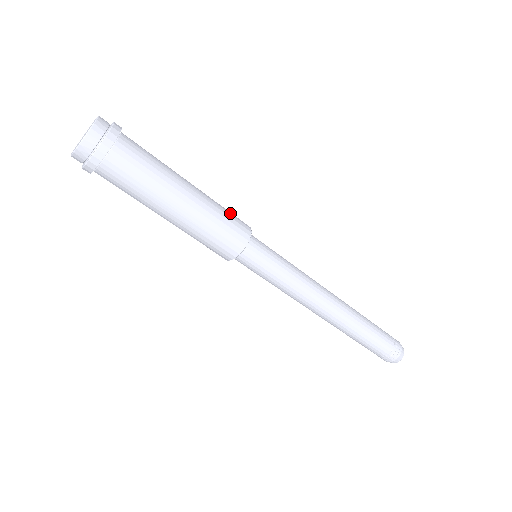
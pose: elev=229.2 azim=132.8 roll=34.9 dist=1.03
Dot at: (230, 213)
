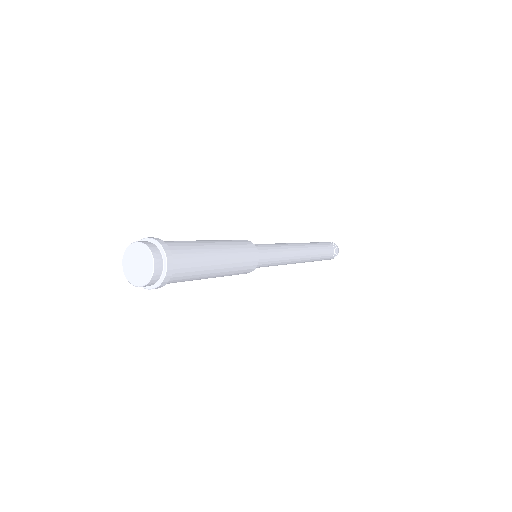
Dot at: (245, 251)
